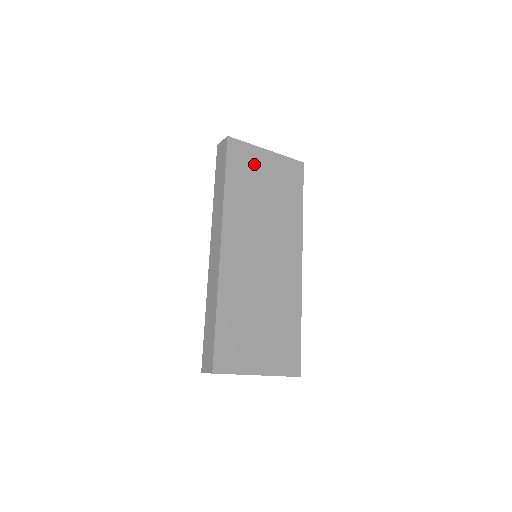
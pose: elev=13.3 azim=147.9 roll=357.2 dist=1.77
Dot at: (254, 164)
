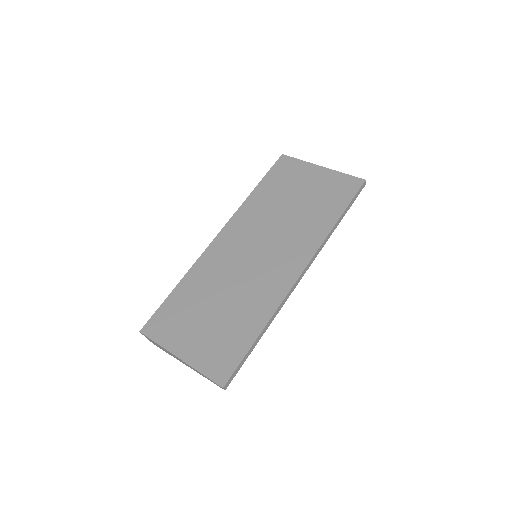
Dot at: (297, 177)
